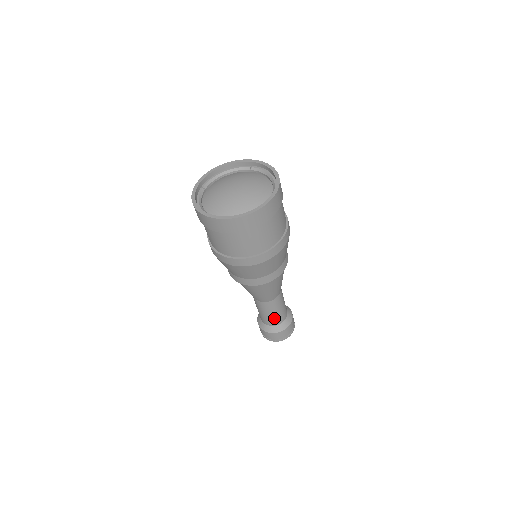
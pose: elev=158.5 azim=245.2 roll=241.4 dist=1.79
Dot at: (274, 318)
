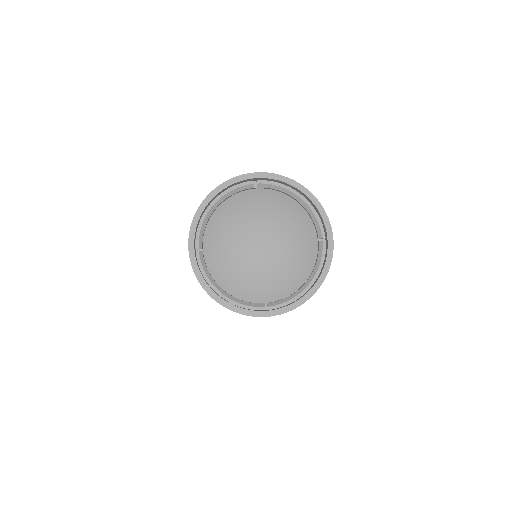
Dot at: occluded
